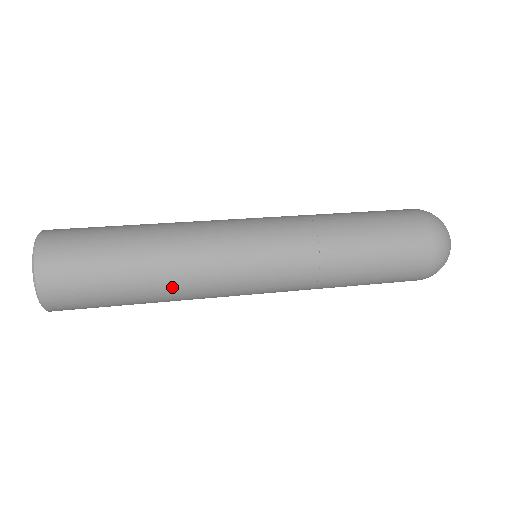
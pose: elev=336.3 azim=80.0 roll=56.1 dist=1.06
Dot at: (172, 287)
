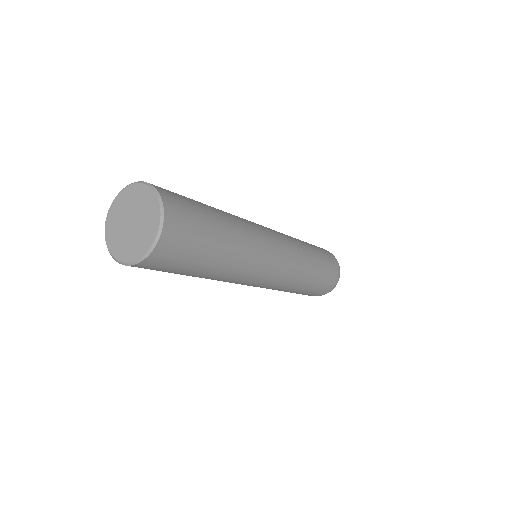
Dot at: (237, 222)
